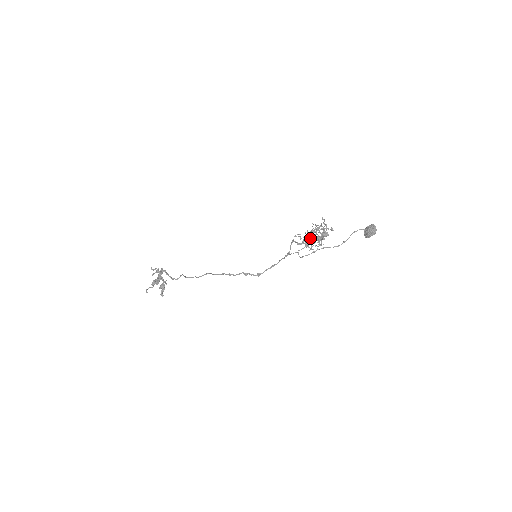
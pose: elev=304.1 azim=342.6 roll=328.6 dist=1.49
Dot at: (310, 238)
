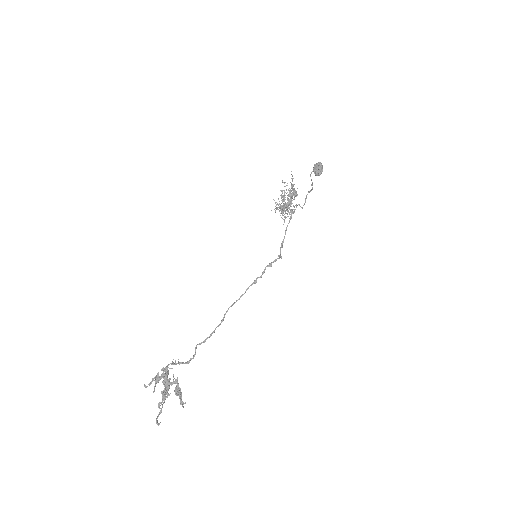
Dot at: (286, 204)
